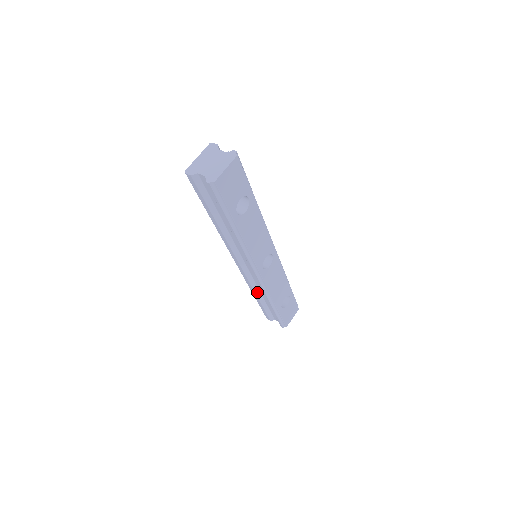
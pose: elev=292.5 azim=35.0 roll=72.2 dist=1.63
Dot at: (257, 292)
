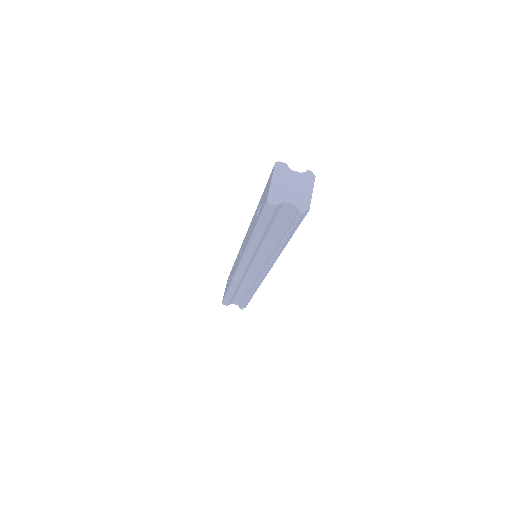
Dot at: (238, 287)
